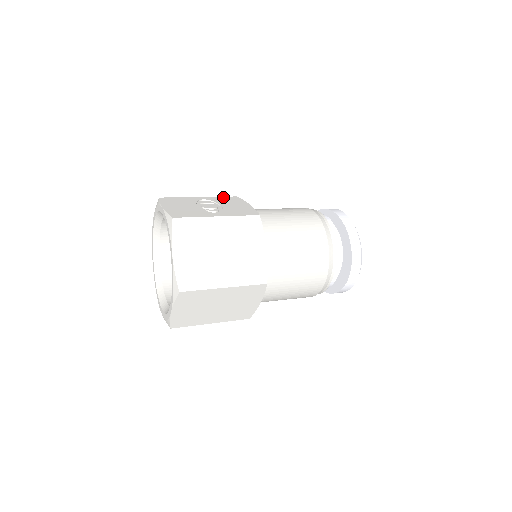
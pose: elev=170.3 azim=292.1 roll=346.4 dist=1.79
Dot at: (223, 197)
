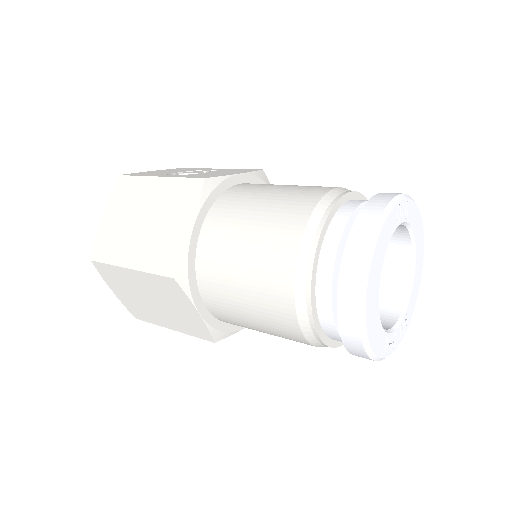
Dot at: (242, 169)
